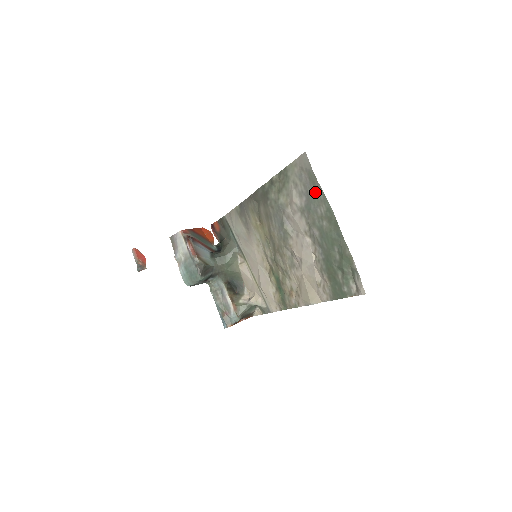
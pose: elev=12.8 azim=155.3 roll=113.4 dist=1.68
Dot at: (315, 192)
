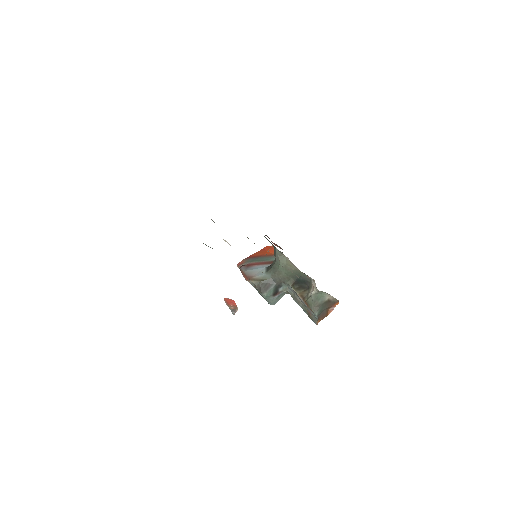
Dot at: occluded
